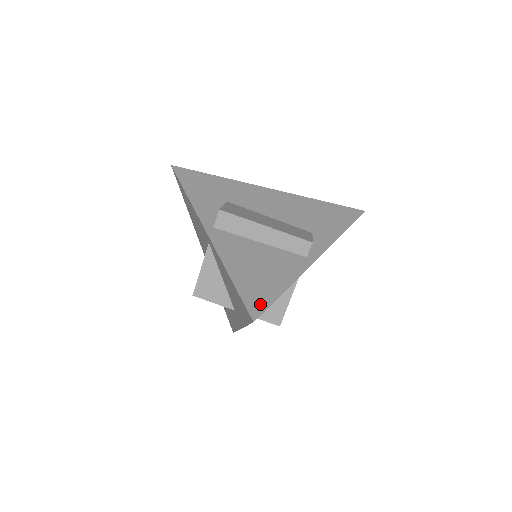
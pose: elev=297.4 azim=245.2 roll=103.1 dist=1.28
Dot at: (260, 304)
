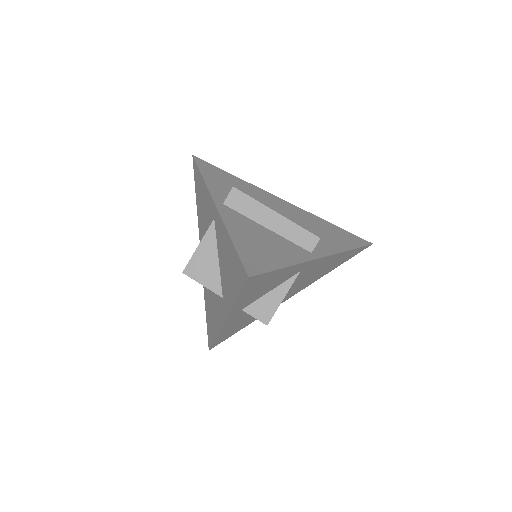
Dot at: (258, 267)
